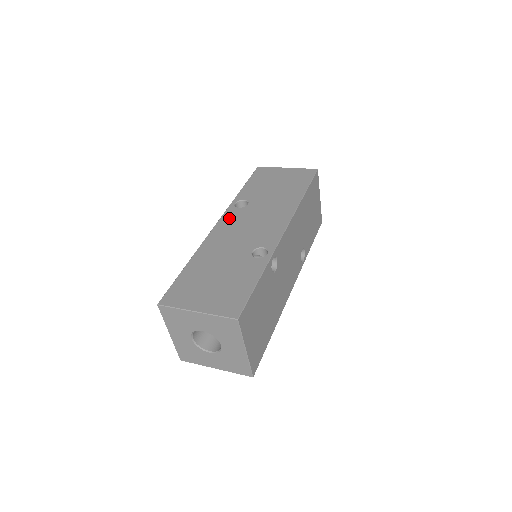
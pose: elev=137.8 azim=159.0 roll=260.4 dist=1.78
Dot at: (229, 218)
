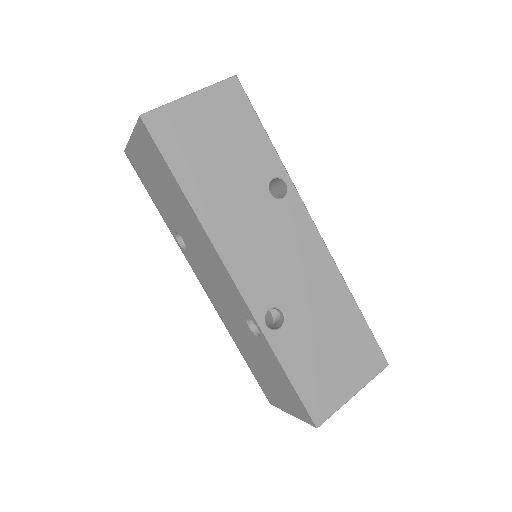
Dot at: (197, 273)
